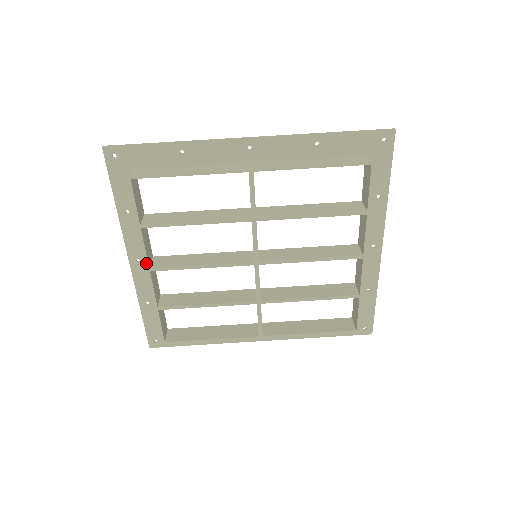
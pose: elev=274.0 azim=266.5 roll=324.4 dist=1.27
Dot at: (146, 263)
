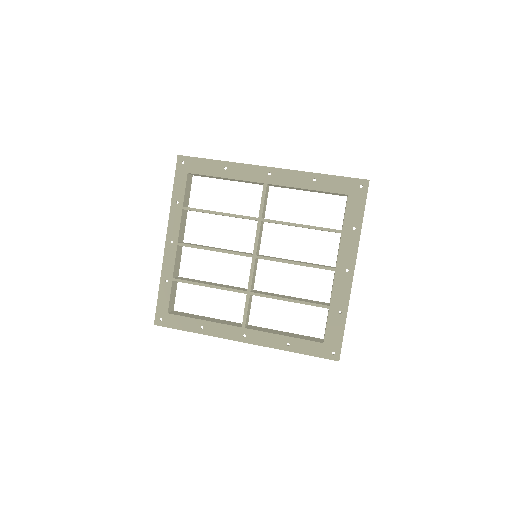
Dot at: (177, 238)
